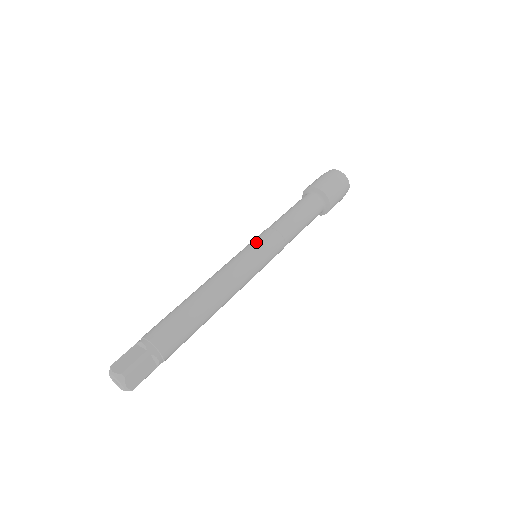
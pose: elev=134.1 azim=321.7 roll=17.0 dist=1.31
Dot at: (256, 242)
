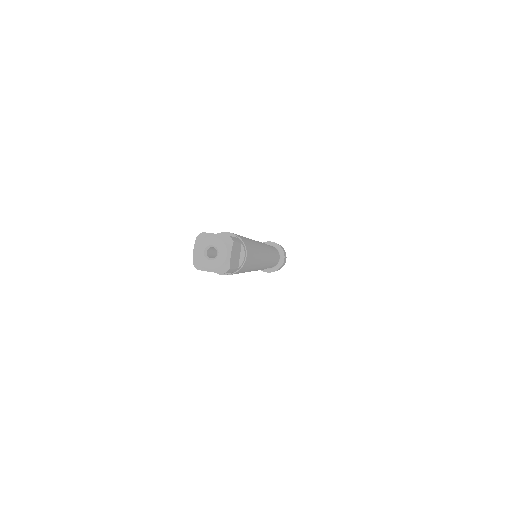
Dot at: occluded
